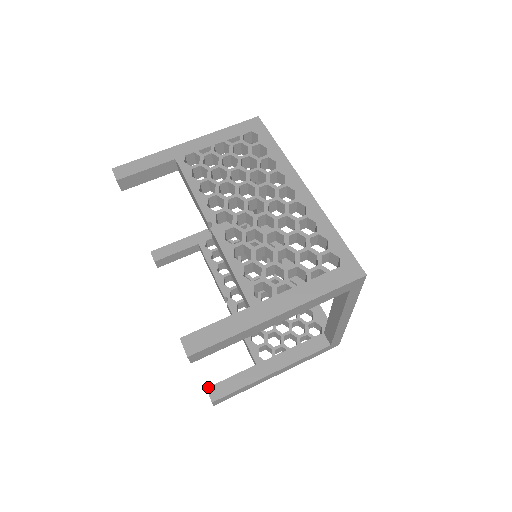
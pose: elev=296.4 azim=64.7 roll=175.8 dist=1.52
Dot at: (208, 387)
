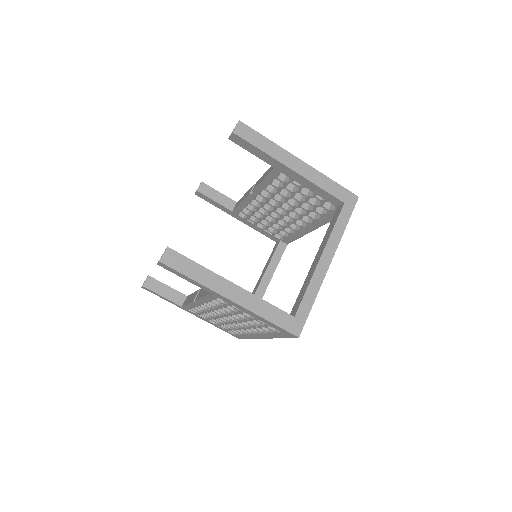
Dot at: (198, 191)
